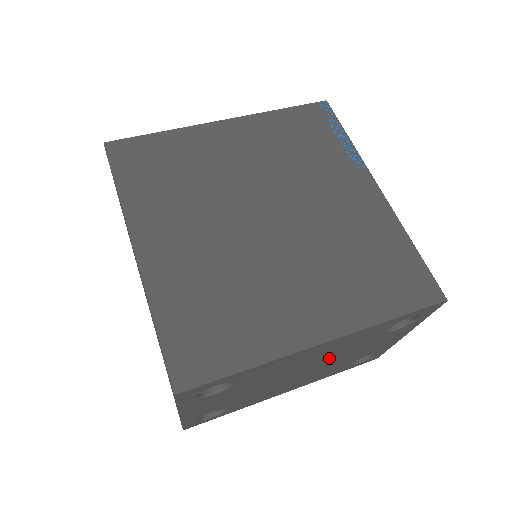
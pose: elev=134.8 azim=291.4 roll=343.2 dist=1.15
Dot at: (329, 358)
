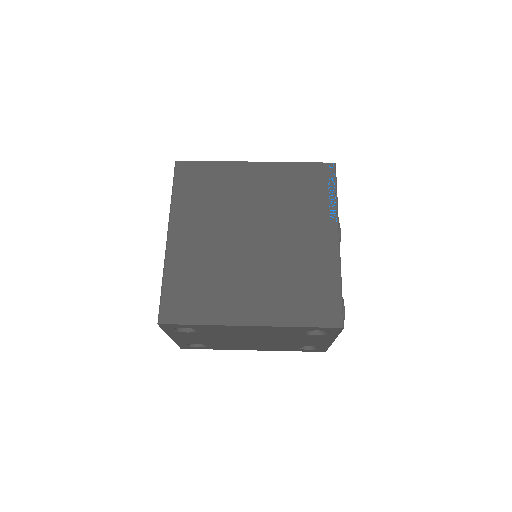
Dot at: (269, 337)
